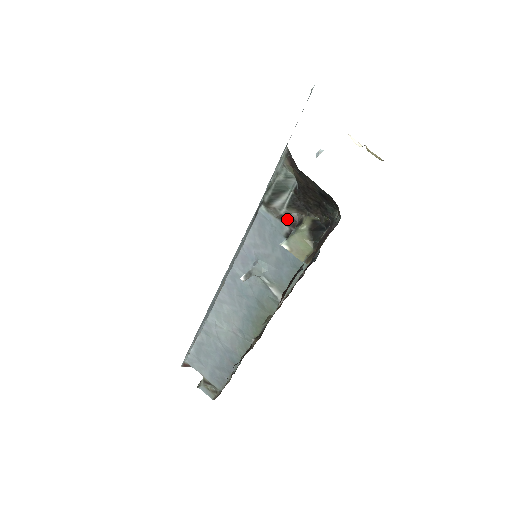
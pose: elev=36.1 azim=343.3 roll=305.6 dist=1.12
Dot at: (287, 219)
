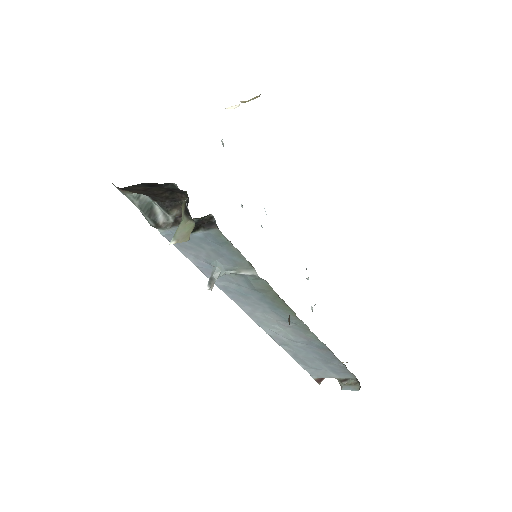
Dot at: (177, 221)
